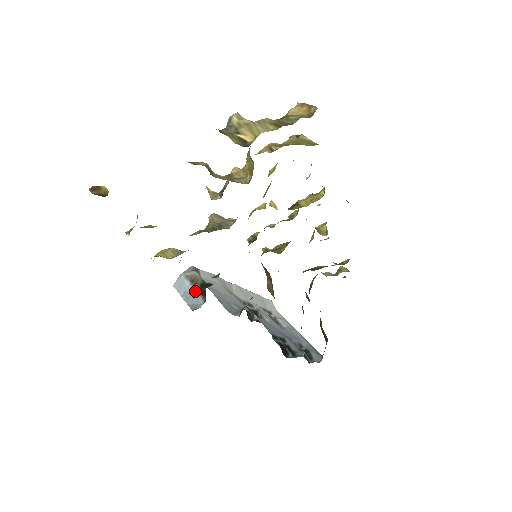
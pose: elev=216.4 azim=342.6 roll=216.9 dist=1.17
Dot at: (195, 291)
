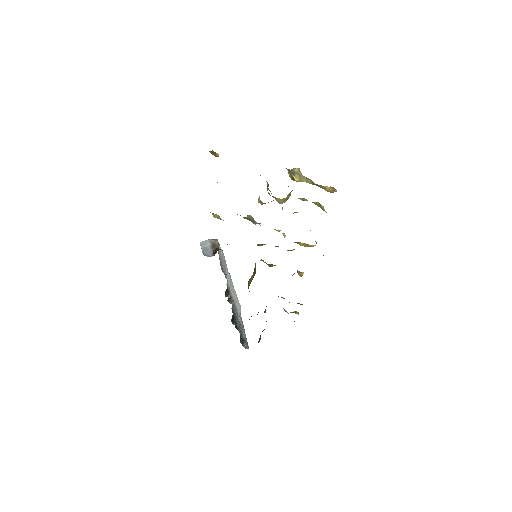
Dot at: (211, 250)
